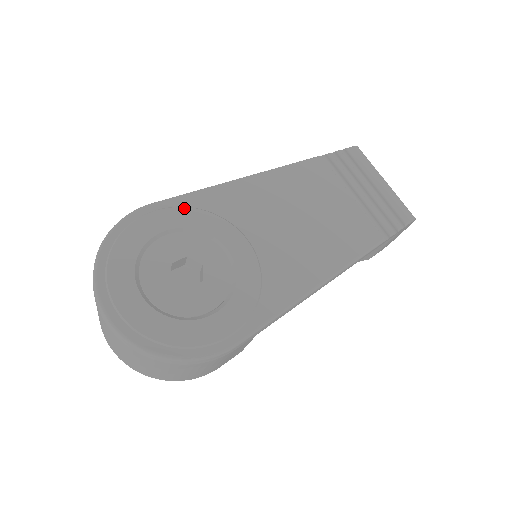
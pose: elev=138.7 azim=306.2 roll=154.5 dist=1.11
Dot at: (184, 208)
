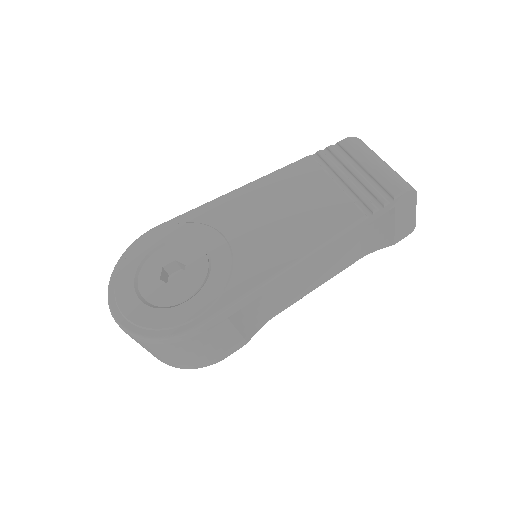
Dot at: (180, 224)
